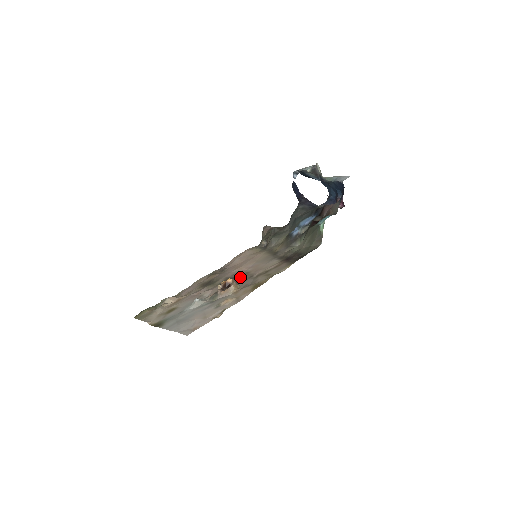
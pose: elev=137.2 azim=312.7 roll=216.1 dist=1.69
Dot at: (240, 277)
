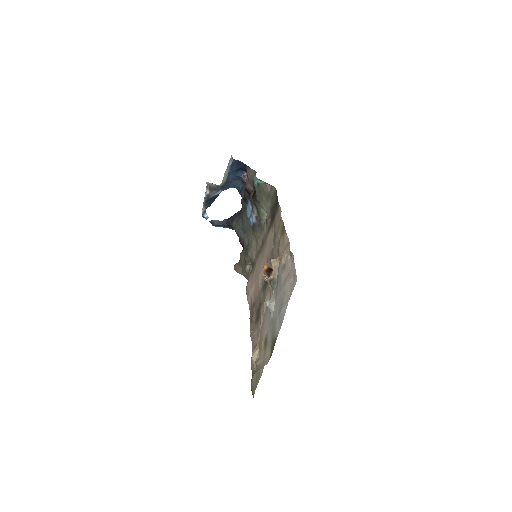
Dot at: occluded
